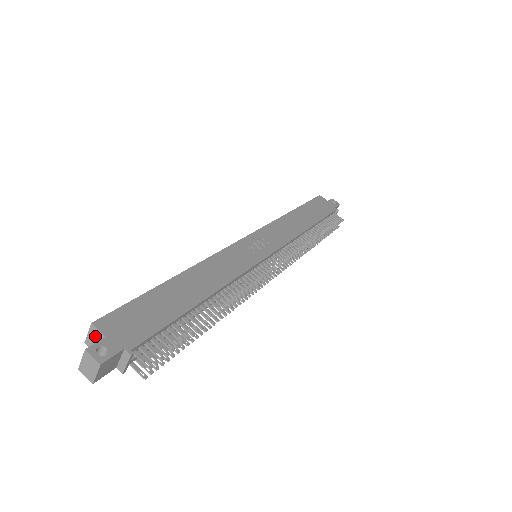
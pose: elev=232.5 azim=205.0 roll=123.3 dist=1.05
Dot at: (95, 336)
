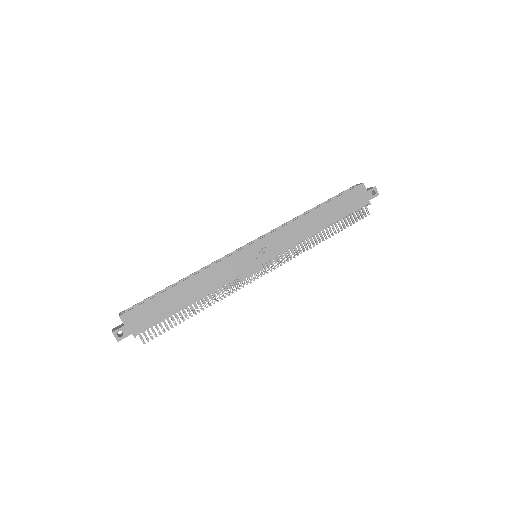
Dot at: (121, 319)
